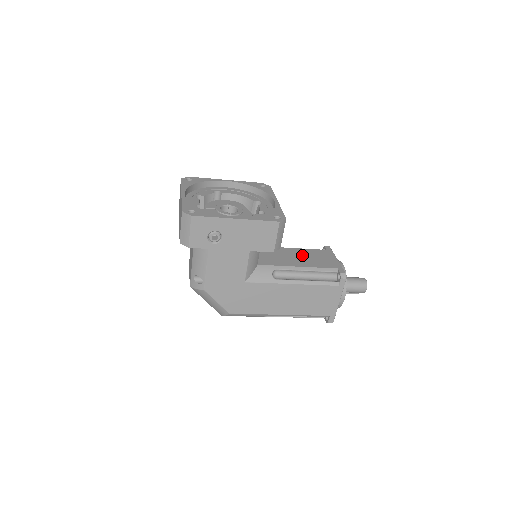
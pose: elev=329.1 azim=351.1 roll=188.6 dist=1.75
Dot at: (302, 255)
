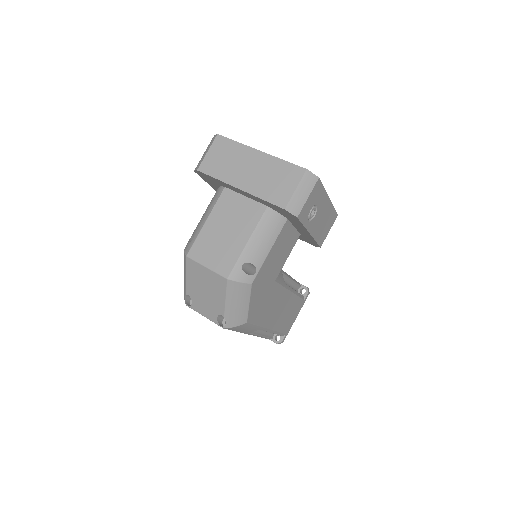
Dot at: occluded
